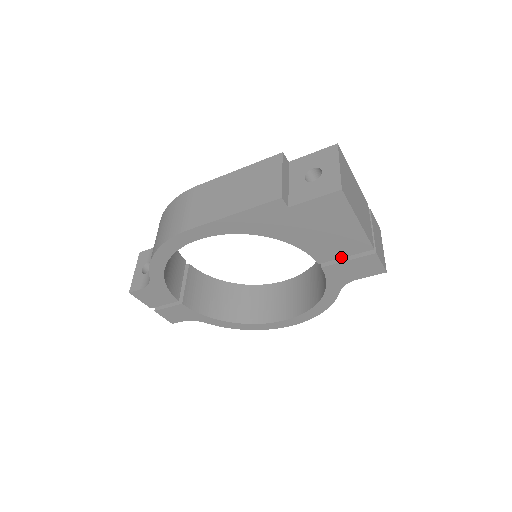
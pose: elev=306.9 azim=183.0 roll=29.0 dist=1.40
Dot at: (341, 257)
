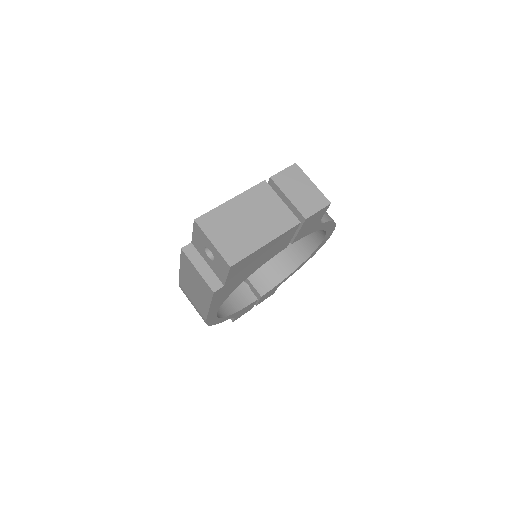
Dot at: (291, 238)
